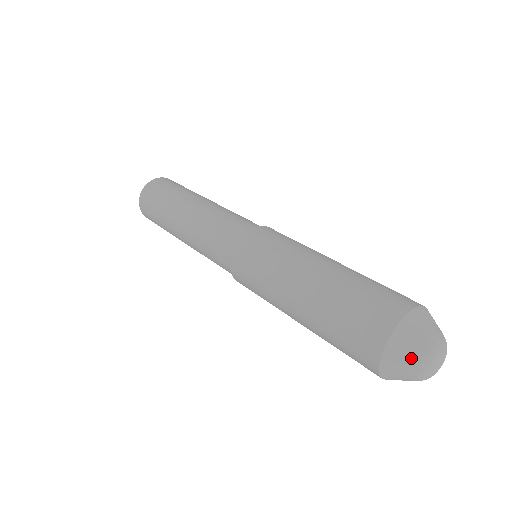
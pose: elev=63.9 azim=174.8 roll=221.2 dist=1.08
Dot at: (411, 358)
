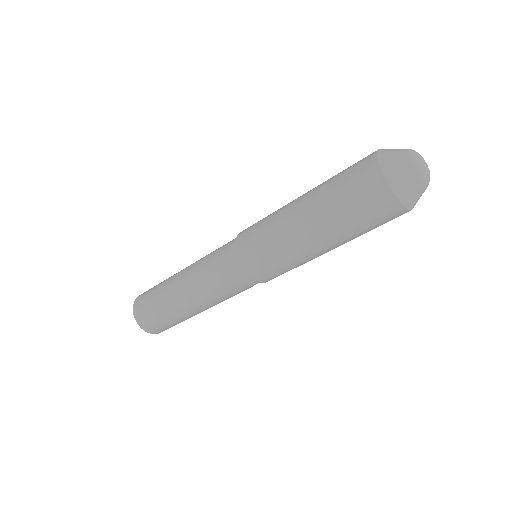
Dot at: (407, 171)
